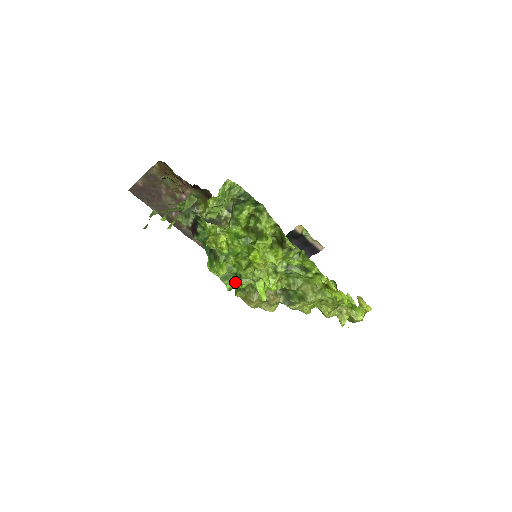
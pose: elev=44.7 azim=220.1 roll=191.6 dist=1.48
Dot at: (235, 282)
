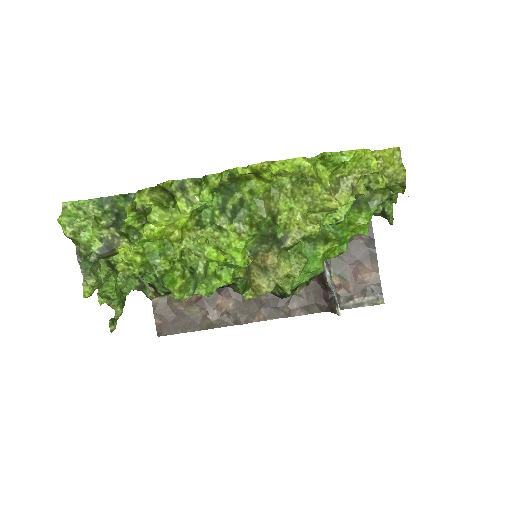
Dot at: (198, 280)
